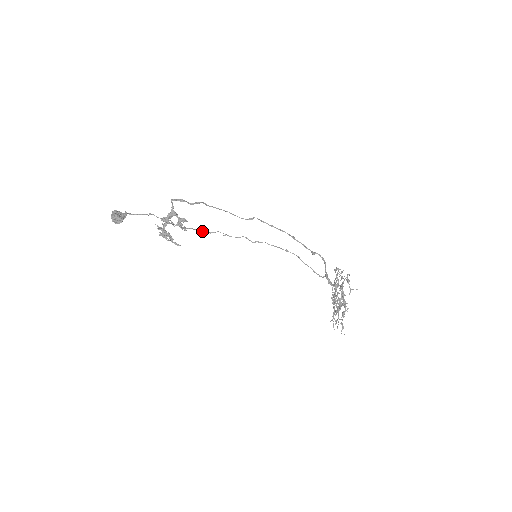
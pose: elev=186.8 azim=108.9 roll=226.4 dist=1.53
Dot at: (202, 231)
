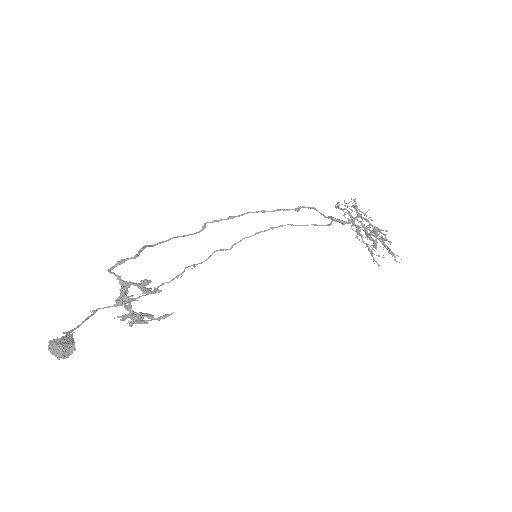
Dot at: (170, 281)
